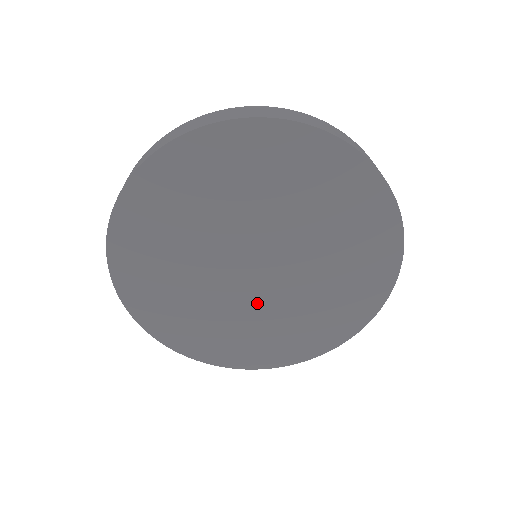
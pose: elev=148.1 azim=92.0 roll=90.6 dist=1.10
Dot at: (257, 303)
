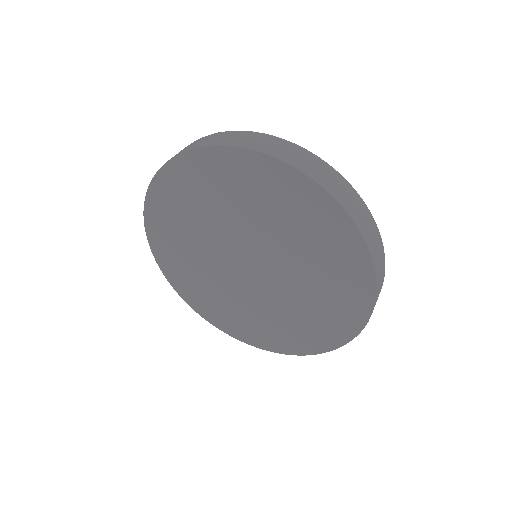
Dot at: (272, 296)
